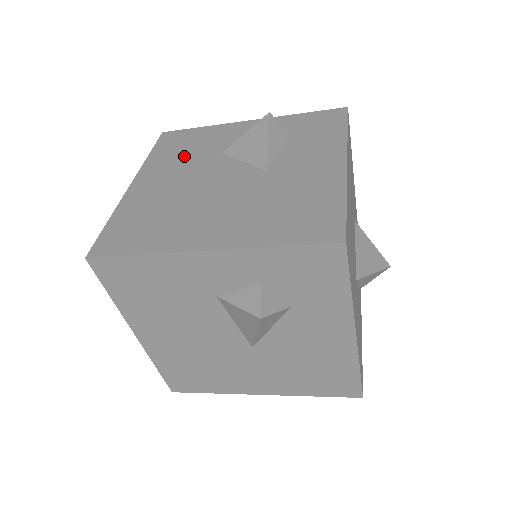
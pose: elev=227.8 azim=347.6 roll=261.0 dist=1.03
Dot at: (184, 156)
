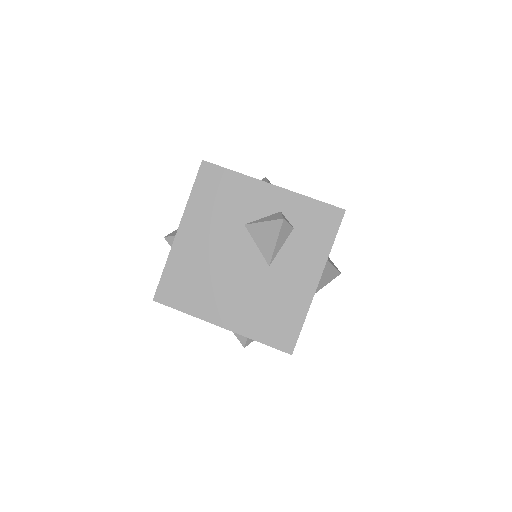
Dot at: (217, 213)
